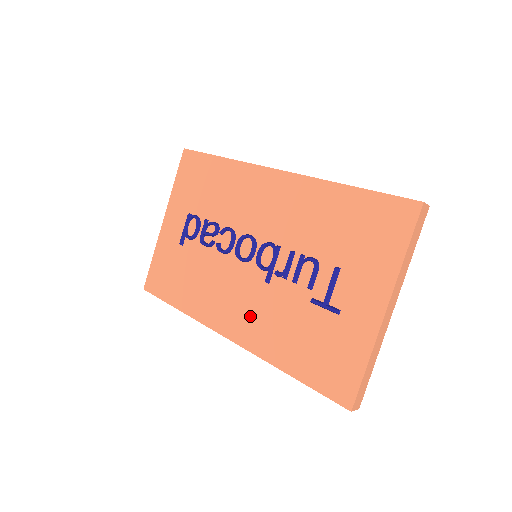
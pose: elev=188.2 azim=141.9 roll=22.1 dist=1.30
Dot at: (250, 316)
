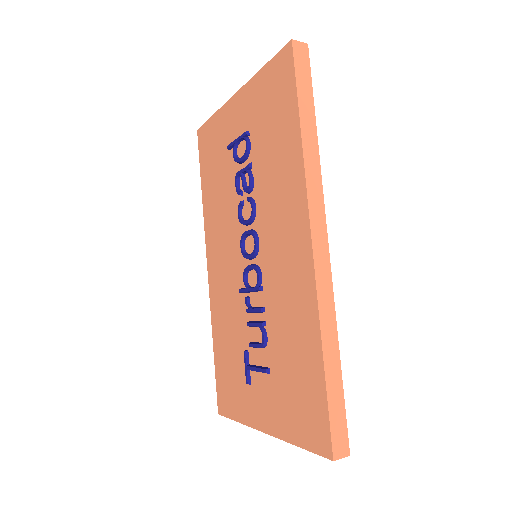
Dot at: (222, 285)
